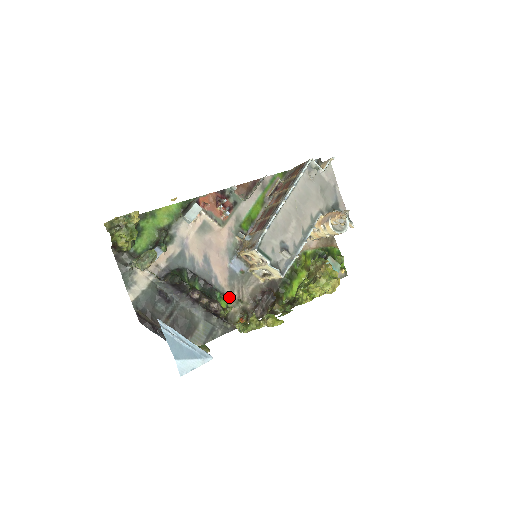
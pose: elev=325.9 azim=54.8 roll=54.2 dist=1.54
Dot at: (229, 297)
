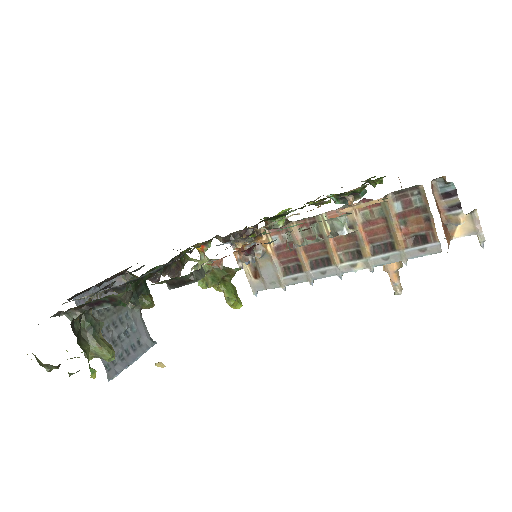
Dot at: (197, 246)
